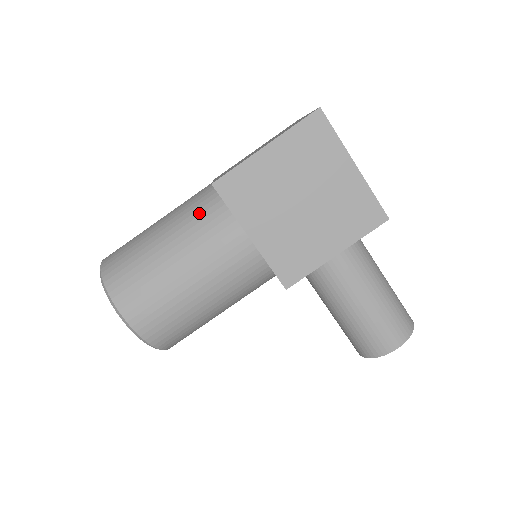
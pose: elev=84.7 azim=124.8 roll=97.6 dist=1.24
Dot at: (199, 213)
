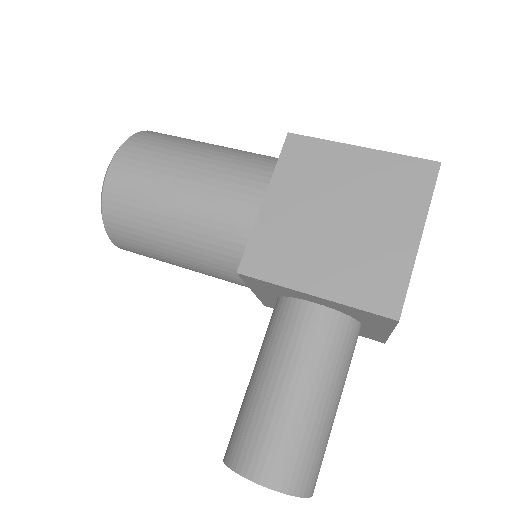
Dot at: (256, 155)
